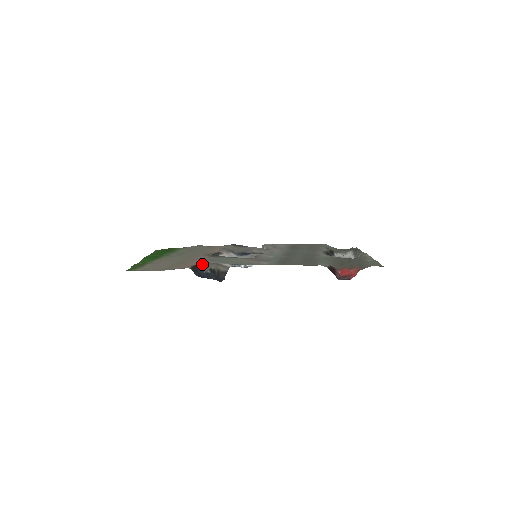
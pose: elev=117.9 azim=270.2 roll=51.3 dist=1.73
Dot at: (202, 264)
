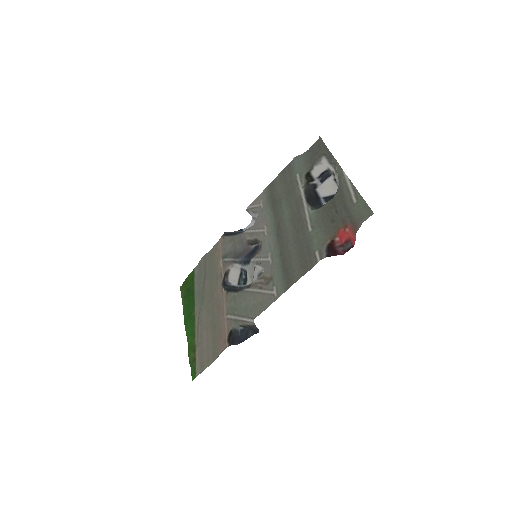
Dot at: (231, 329)
